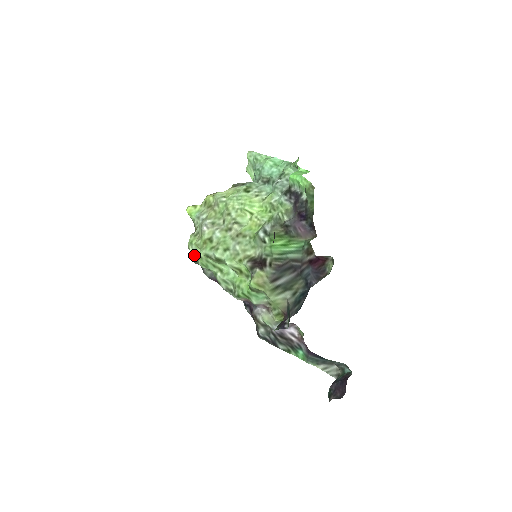
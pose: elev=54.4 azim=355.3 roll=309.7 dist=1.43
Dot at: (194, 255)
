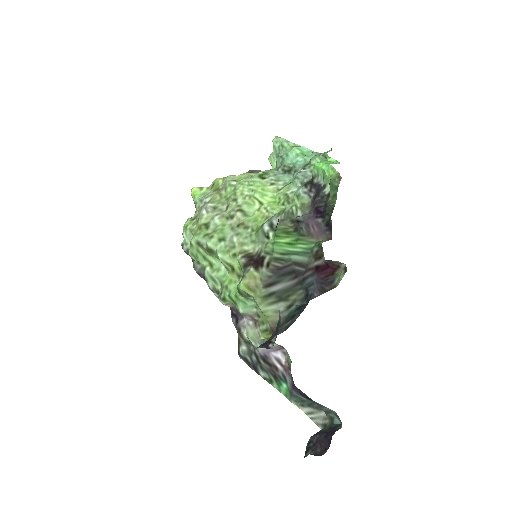
Dot at: (186, 243)
